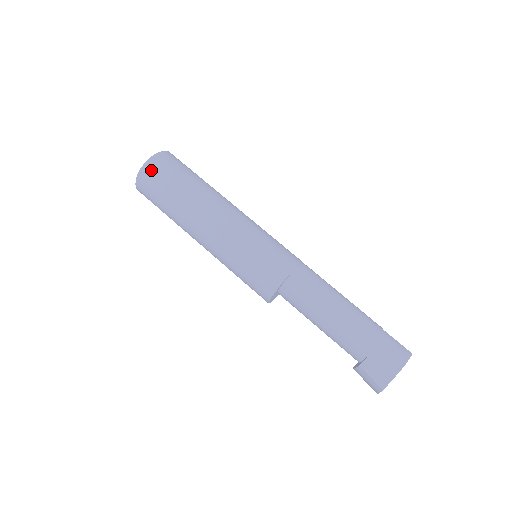
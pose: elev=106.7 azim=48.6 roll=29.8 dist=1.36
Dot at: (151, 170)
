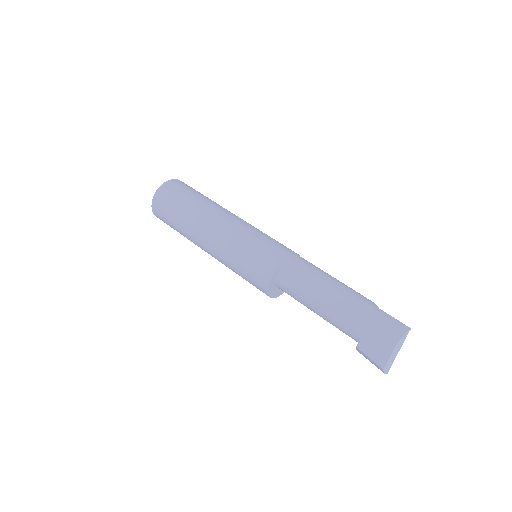
Dot at: (159, 199)
